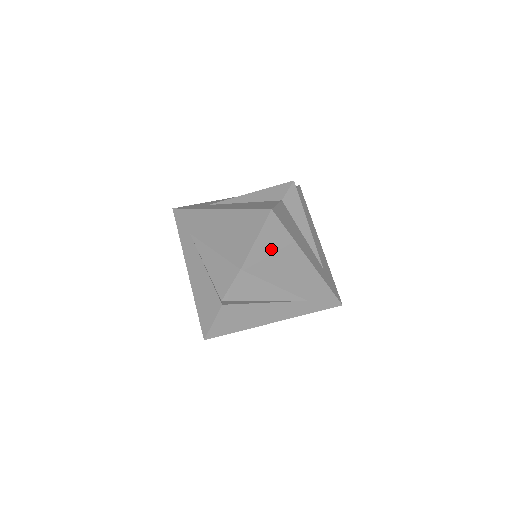
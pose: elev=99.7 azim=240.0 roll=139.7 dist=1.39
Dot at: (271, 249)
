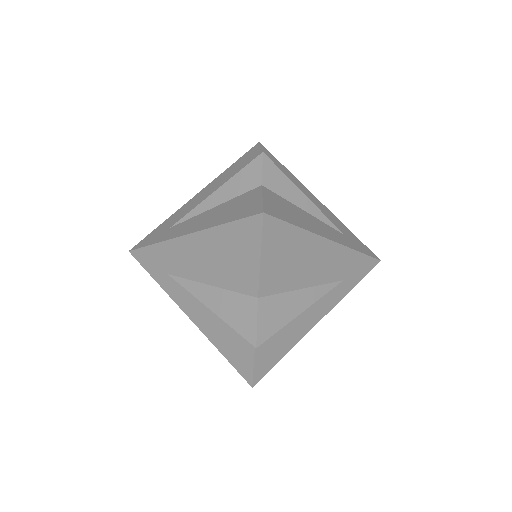
Dot at: (282, 255)
